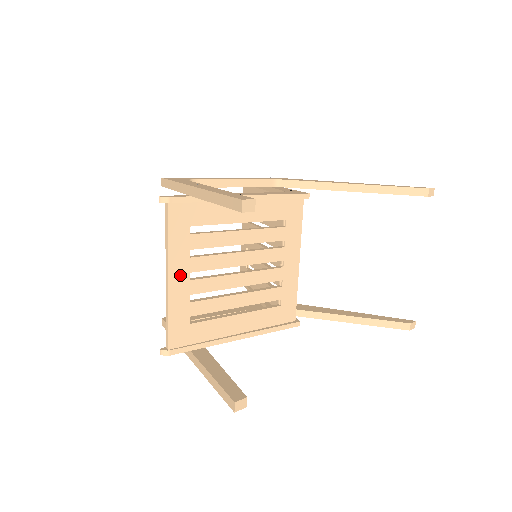
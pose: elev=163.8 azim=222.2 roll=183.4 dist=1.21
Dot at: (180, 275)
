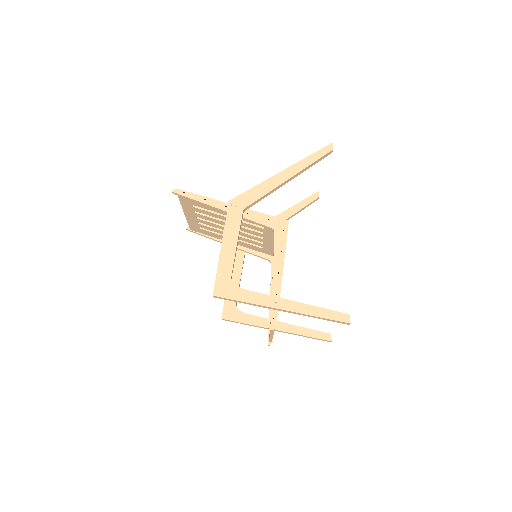
Dot at: occluded
